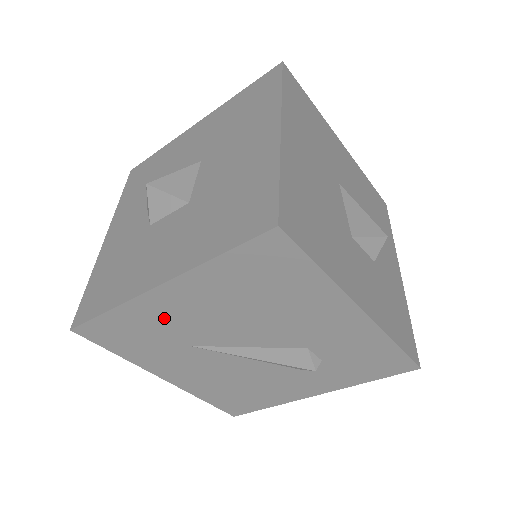
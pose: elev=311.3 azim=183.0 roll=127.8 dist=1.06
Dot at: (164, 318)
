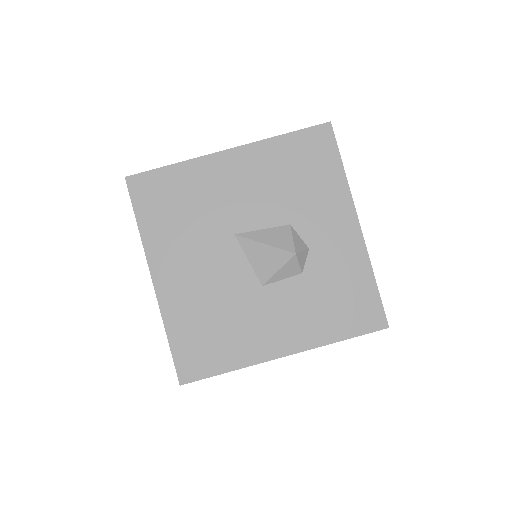
Dot at: occluded
